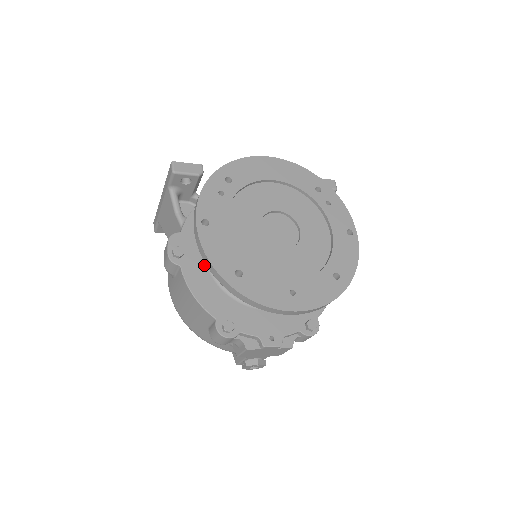
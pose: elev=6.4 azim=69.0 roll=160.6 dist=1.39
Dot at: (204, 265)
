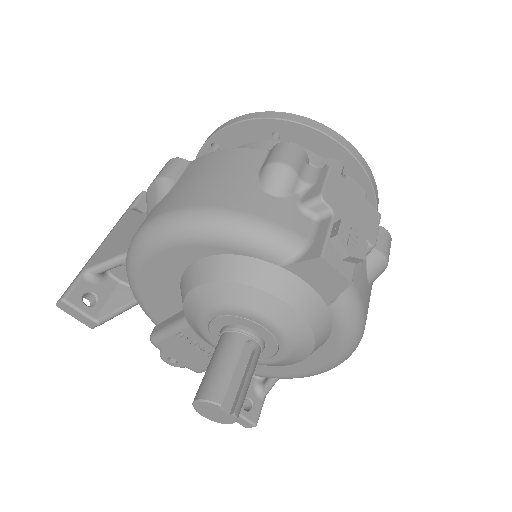
Dot at: occluded
